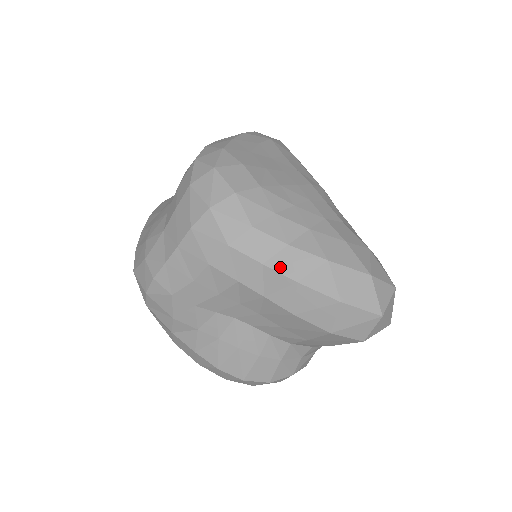
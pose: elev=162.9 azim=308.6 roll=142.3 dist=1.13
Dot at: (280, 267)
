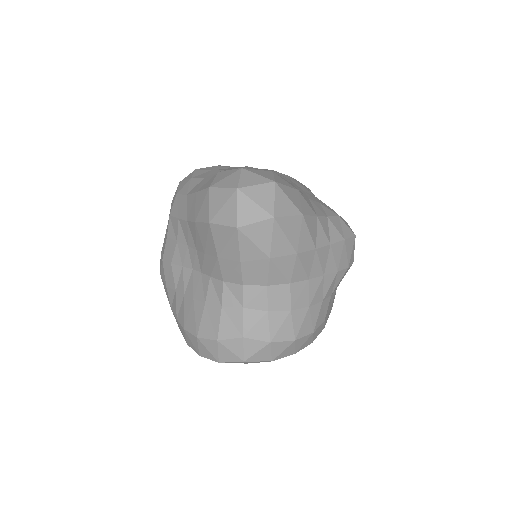
Dot at: (193, 191)
